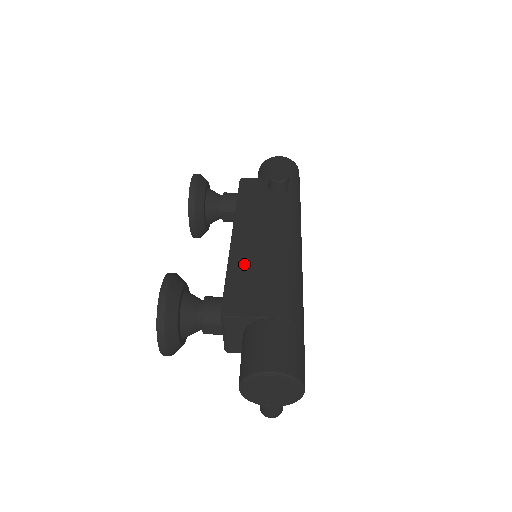
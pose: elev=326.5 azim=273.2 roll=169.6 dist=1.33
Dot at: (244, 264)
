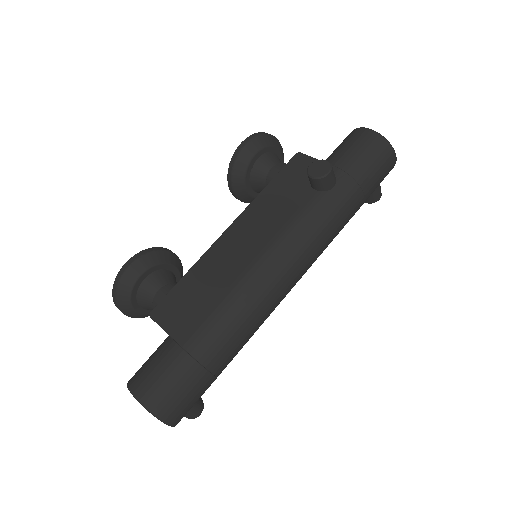
Dot at: (207, 269)
